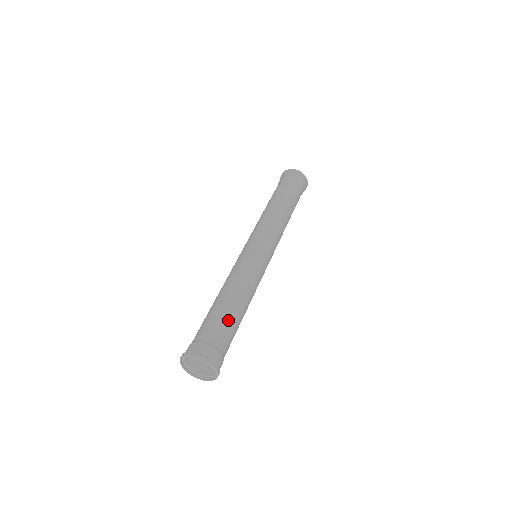
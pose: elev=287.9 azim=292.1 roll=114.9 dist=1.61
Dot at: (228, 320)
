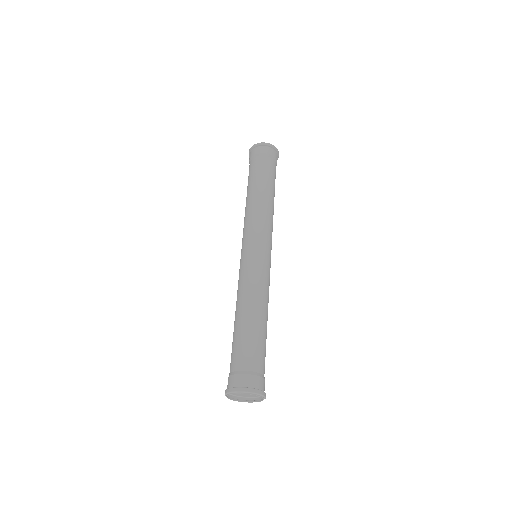
Dot at: (256, 341)
